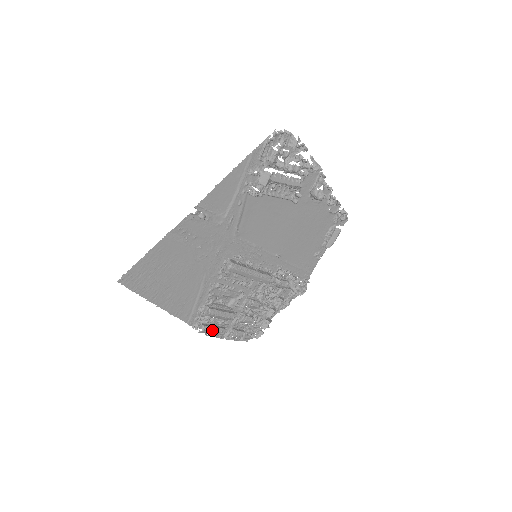
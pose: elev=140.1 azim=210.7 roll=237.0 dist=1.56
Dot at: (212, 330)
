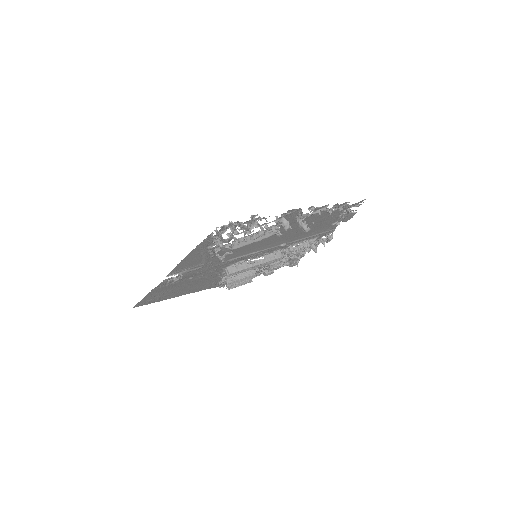
Dot at: (238, 285)
